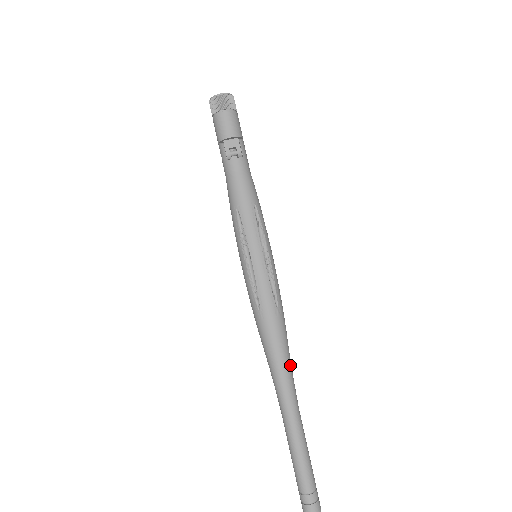
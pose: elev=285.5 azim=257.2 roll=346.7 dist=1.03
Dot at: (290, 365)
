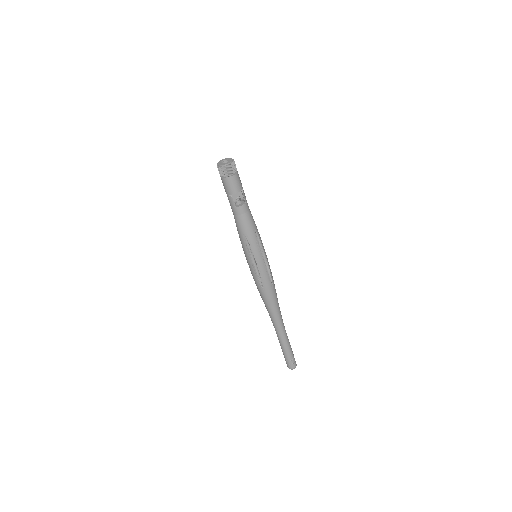
Dot at: (279, 308)
